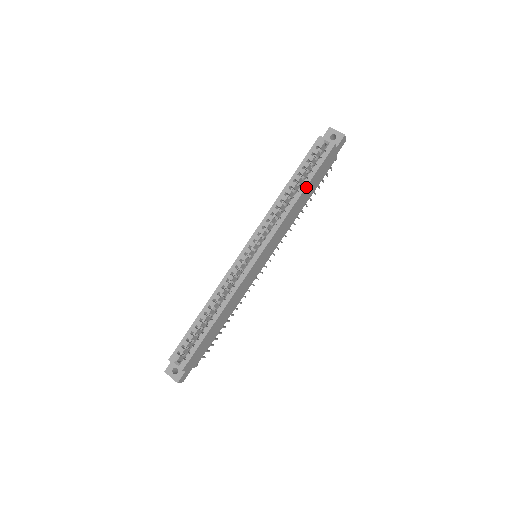
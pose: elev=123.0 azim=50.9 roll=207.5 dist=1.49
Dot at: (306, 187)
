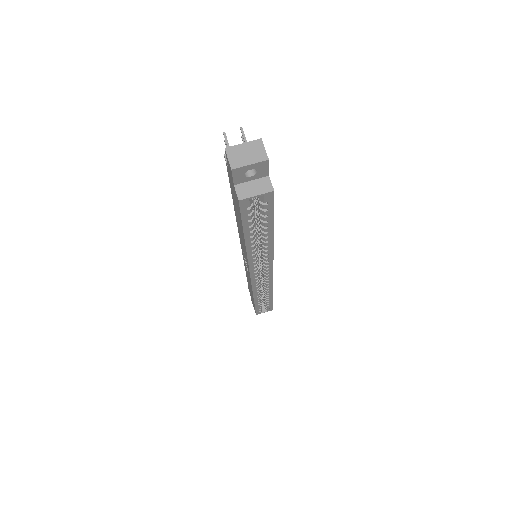
Dot at: (272, 229)
